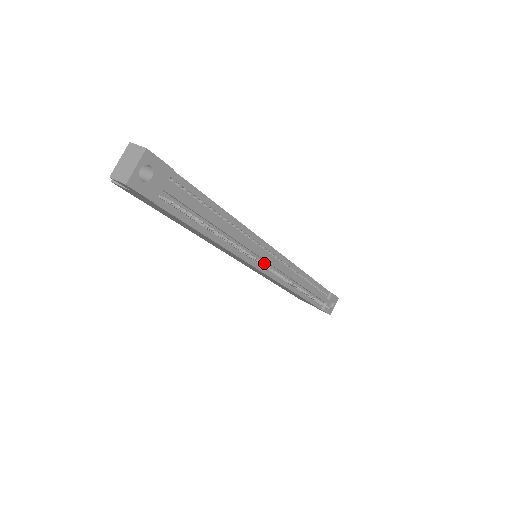
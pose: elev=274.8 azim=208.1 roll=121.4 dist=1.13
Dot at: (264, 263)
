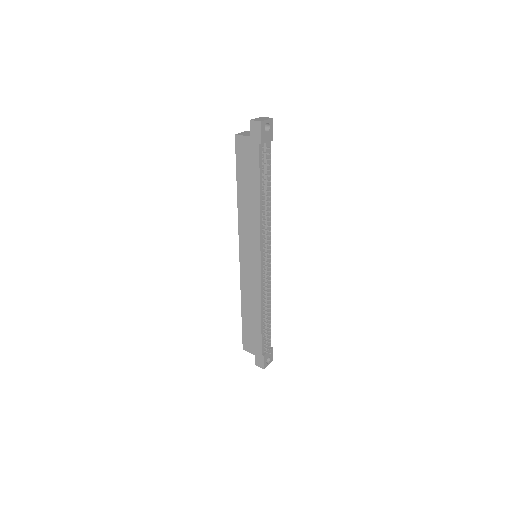
Dot at: (264, 256)
